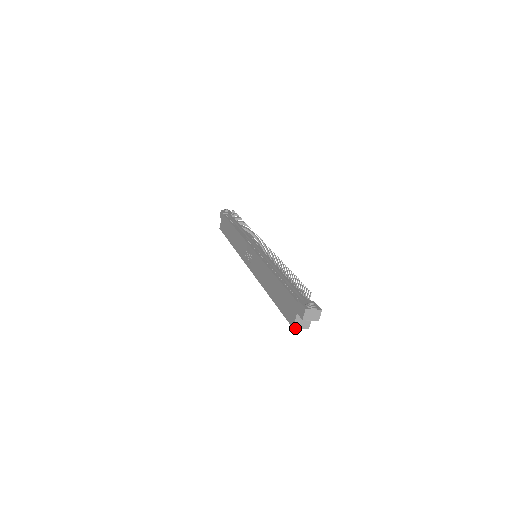
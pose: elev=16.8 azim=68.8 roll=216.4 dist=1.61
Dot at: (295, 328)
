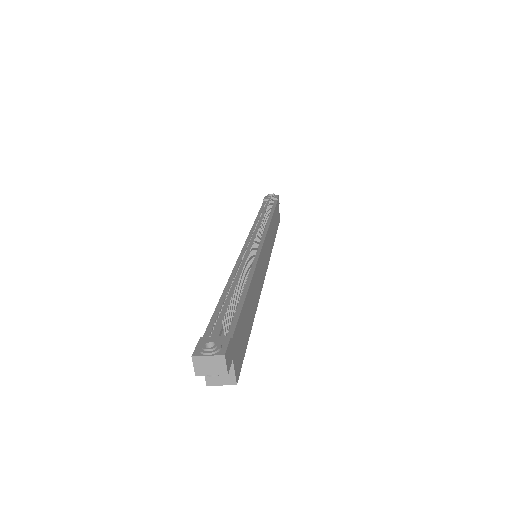
Dot at: (211, 385)
